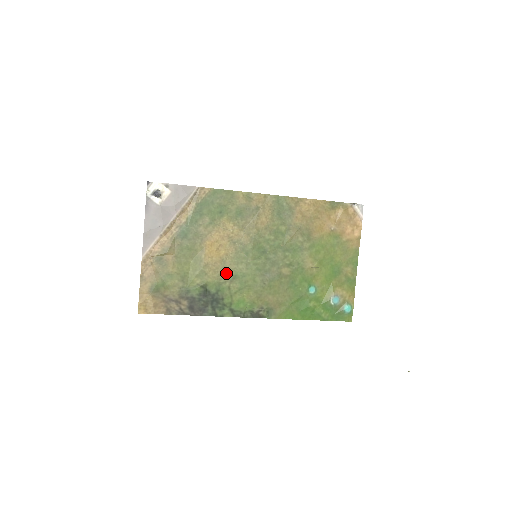
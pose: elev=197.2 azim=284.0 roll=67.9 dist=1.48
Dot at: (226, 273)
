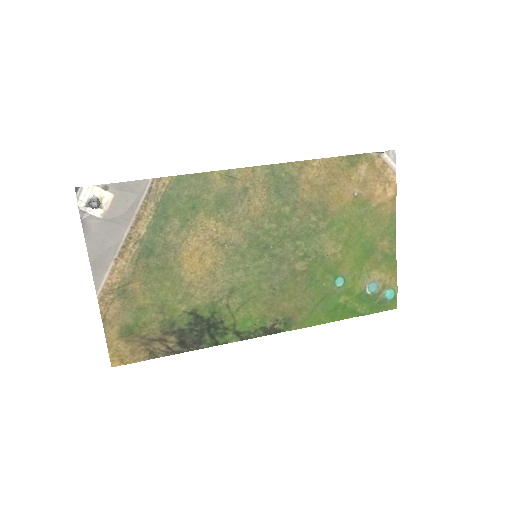
Dot at: (219, 288)
